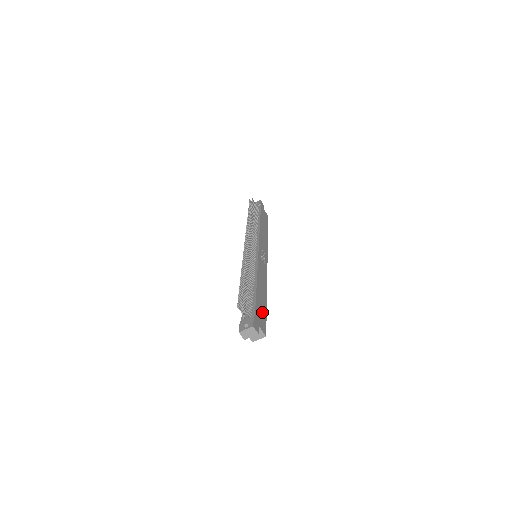
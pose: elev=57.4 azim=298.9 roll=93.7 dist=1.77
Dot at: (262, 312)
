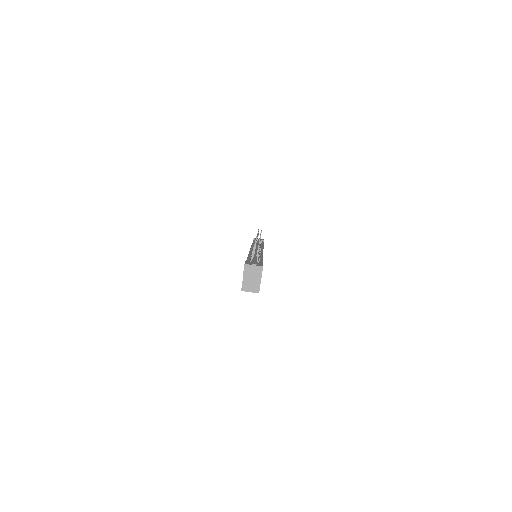
Dot at: occluded
